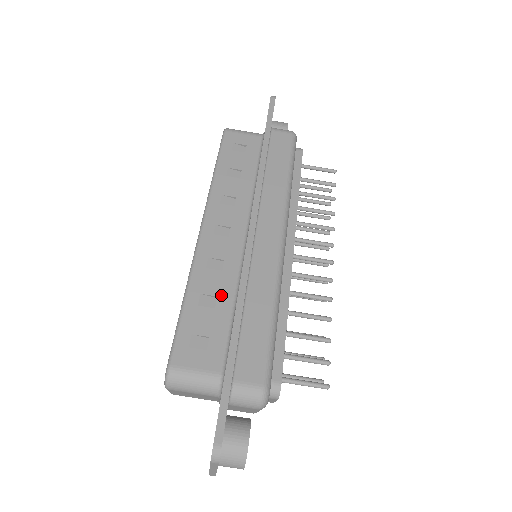
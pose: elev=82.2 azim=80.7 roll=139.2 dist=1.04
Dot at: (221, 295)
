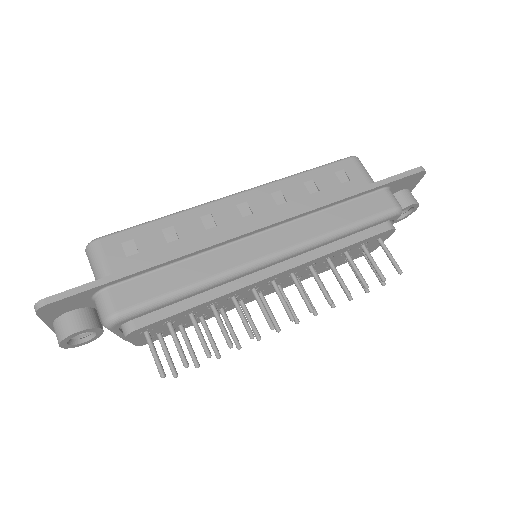
Dot at: (182, 241)
